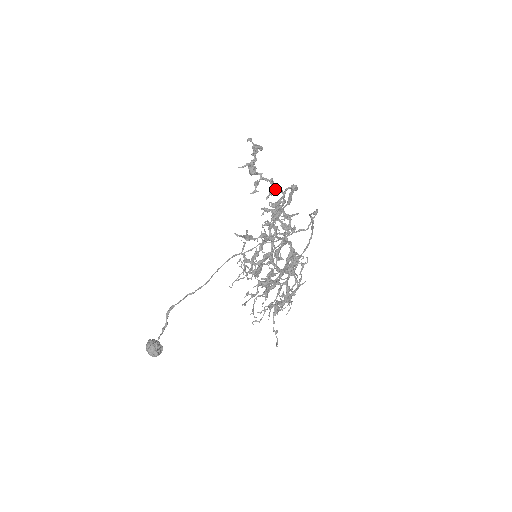
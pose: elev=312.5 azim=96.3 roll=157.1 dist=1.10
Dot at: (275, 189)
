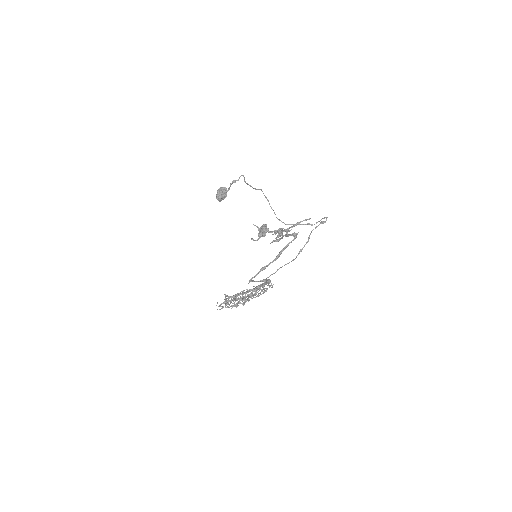
Dot at: occluded
